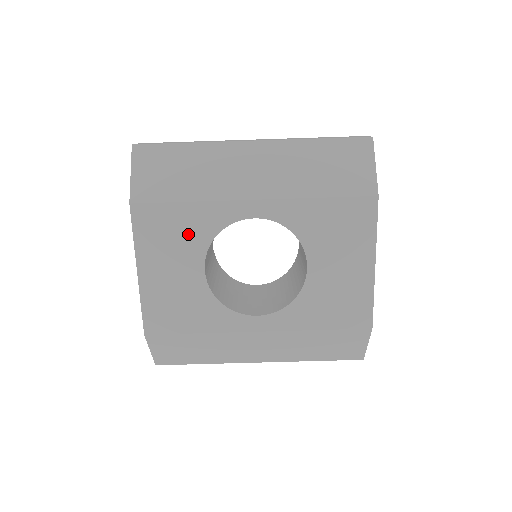
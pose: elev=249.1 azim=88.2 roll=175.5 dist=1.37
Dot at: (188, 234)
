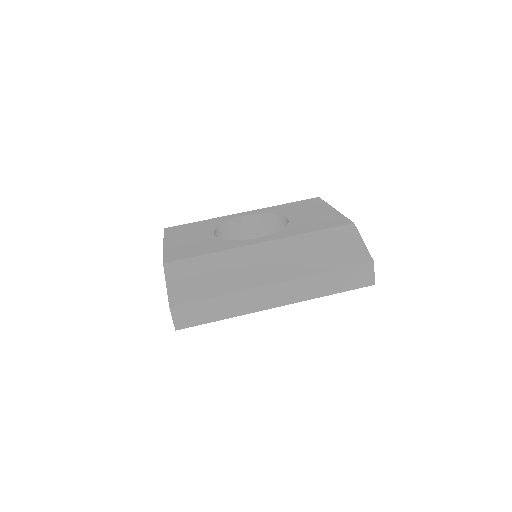
Dot at: (202, 227)
